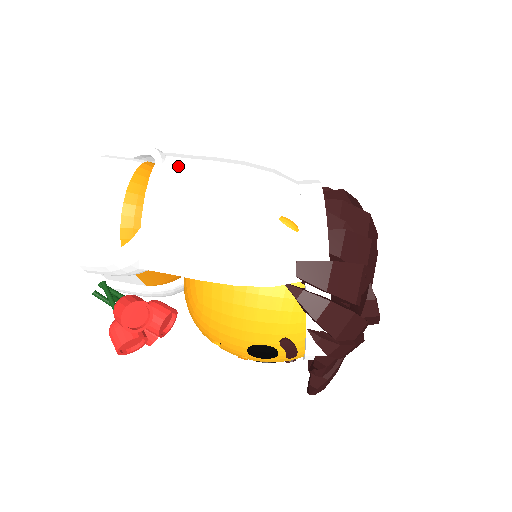
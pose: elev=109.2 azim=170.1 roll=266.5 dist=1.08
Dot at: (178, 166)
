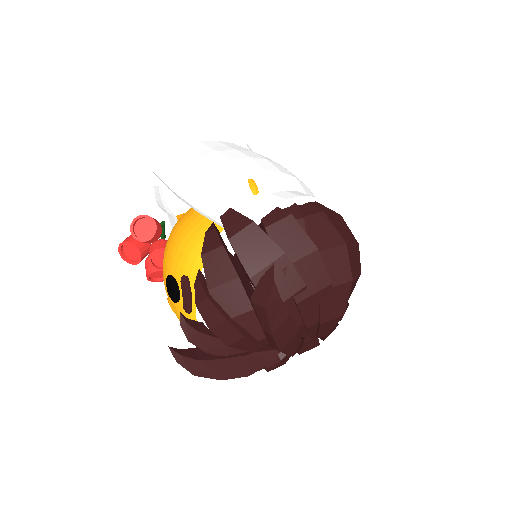
Dot at: (240, 147)
